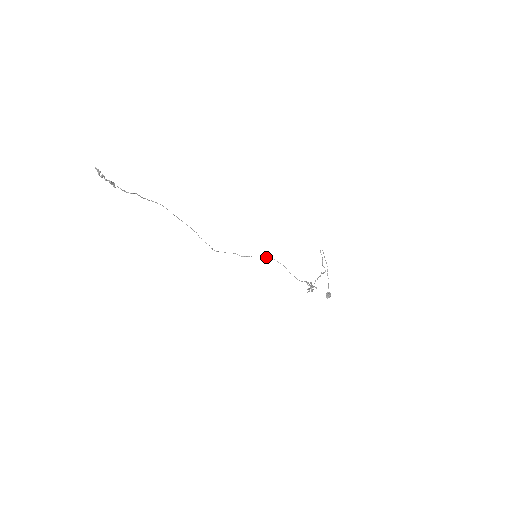
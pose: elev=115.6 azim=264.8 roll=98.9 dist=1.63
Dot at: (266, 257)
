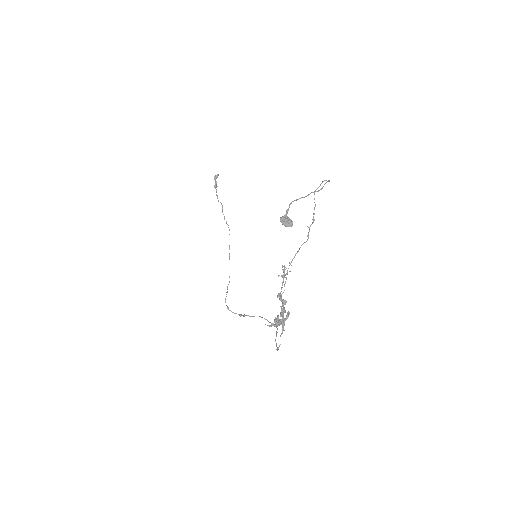
Dot at: (268, 321)
